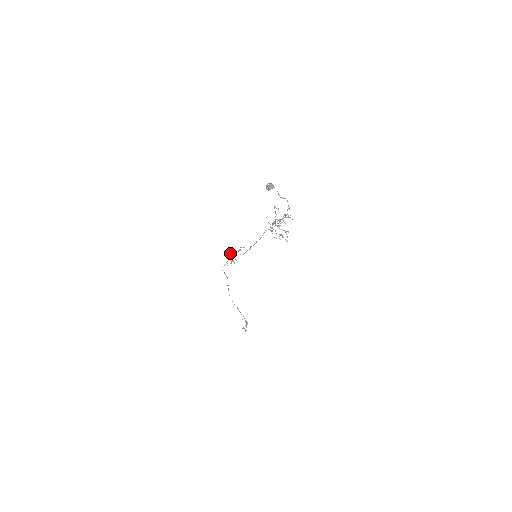
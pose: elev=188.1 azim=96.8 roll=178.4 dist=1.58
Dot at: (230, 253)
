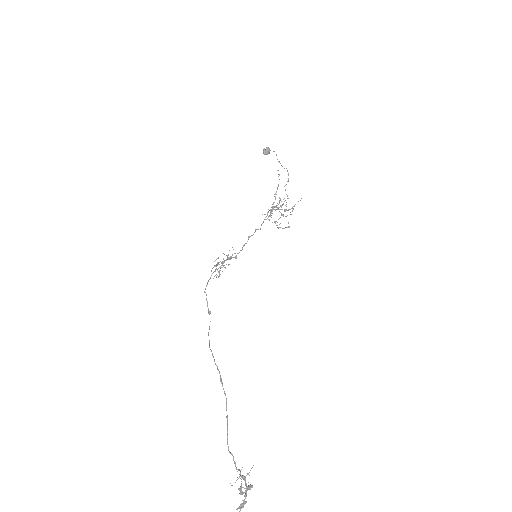
Dot at: occluded
